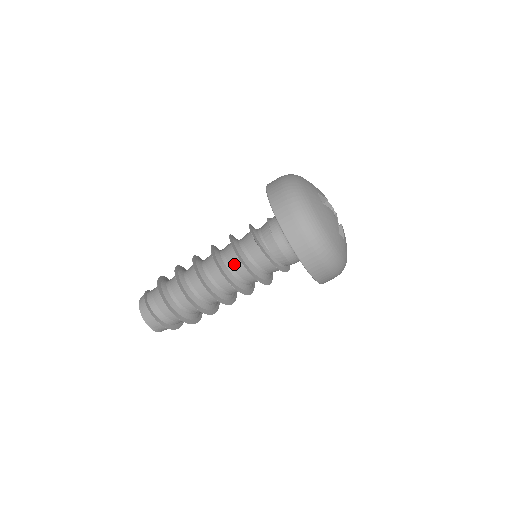
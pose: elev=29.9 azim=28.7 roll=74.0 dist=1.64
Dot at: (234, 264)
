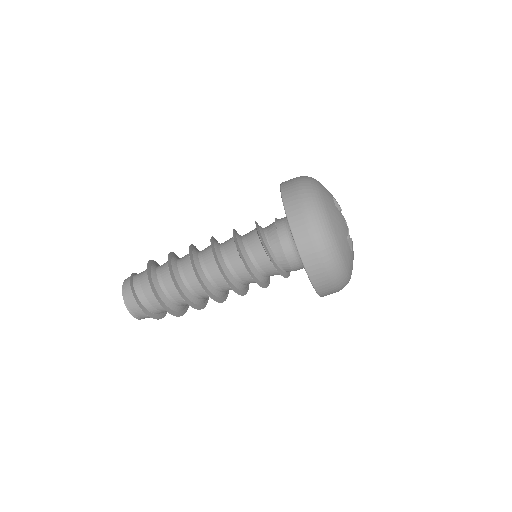
Dot at: (231, 255)
